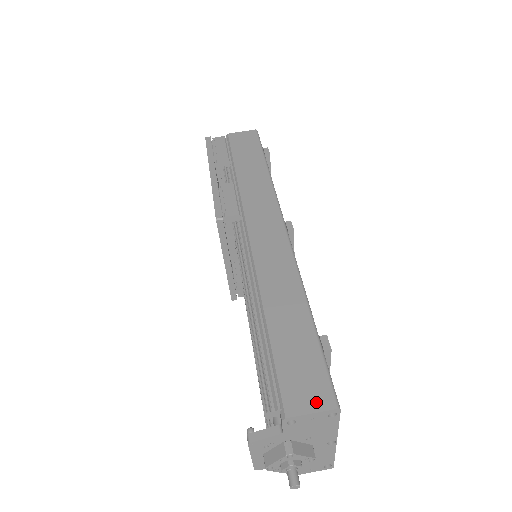
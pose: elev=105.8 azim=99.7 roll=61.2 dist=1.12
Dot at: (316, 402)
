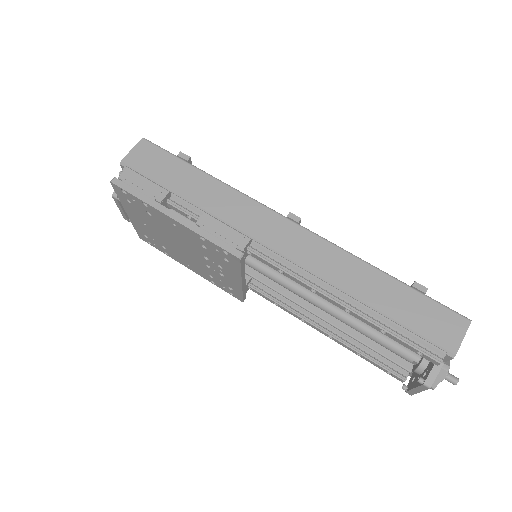
Dot at: (458, 329)
